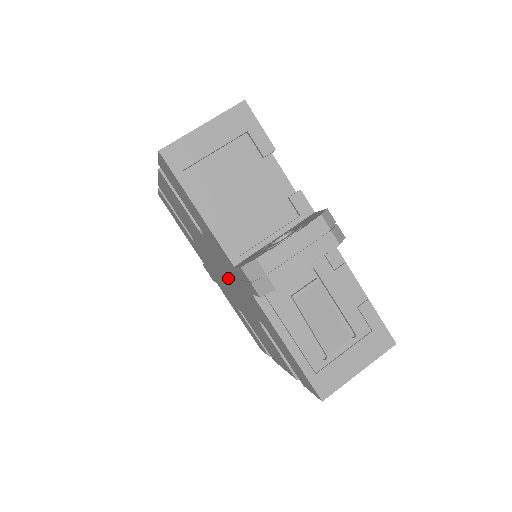
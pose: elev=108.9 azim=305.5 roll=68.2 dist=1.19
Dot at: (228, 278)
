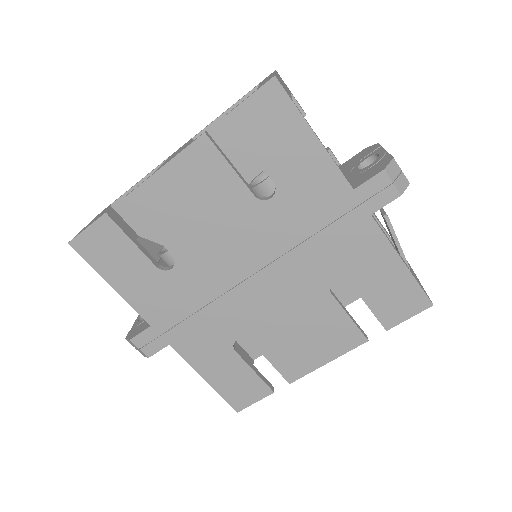
Dot at: (283, 255)
